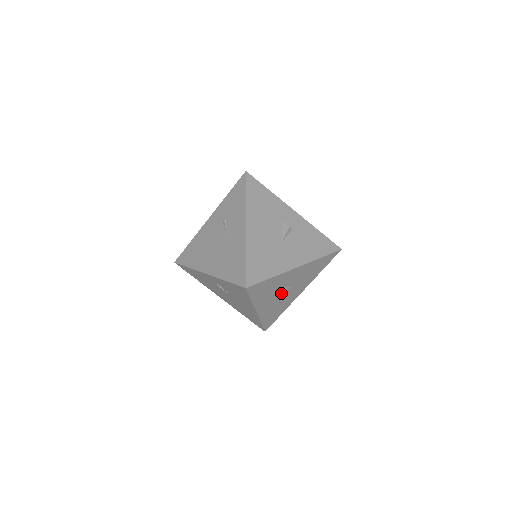
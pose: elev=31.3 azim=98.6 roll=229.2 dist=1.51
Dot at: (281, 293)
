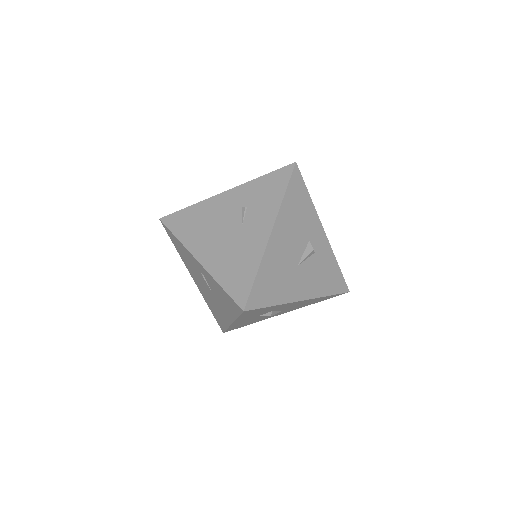
Dot at: occluded
